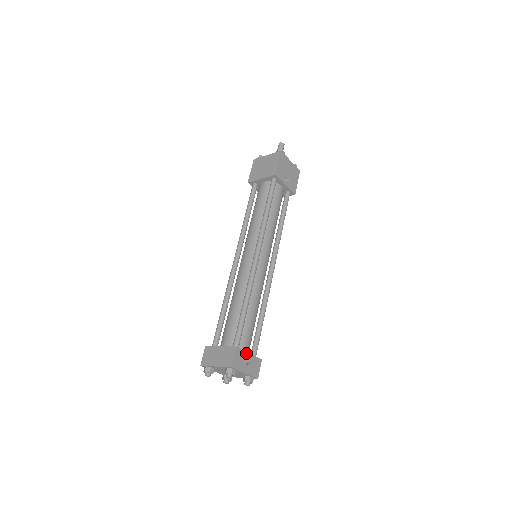
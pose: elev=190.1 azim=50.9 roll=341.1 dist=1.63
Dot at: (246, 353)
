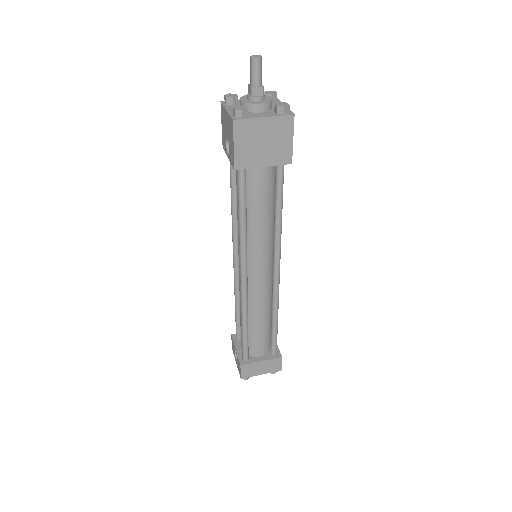
Dot at: (277, 346)
